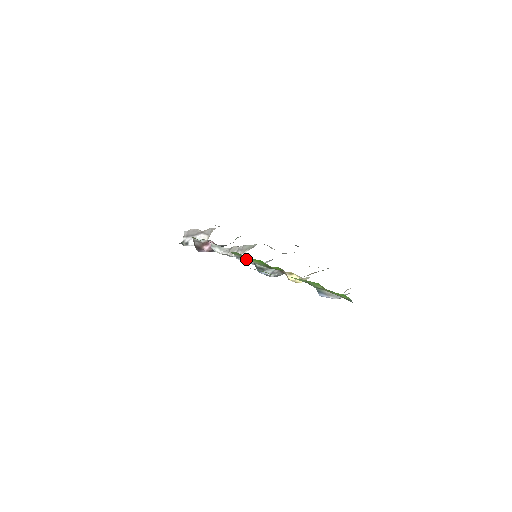
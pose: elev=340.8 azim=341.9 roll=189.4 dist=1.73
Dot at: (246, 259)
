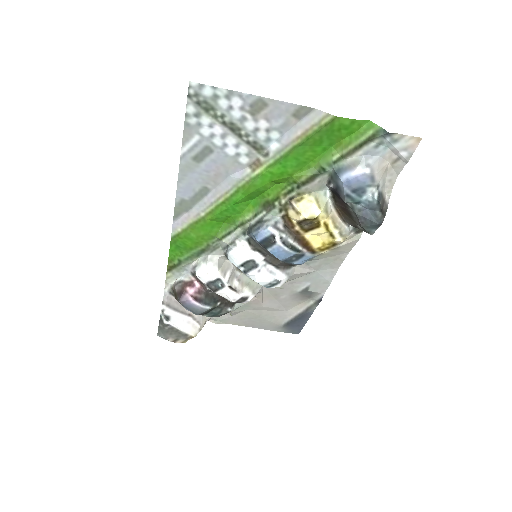
Dot at: (240, 245)
